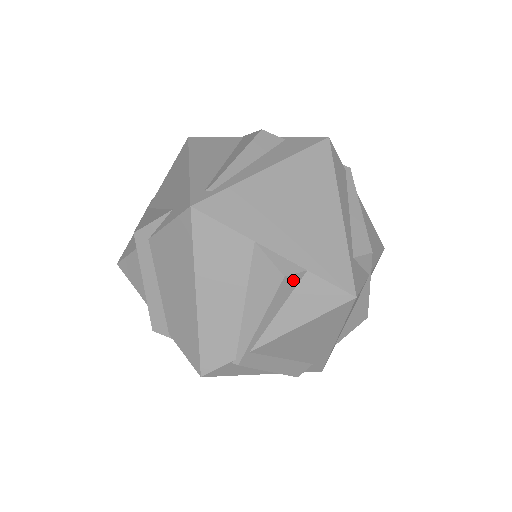
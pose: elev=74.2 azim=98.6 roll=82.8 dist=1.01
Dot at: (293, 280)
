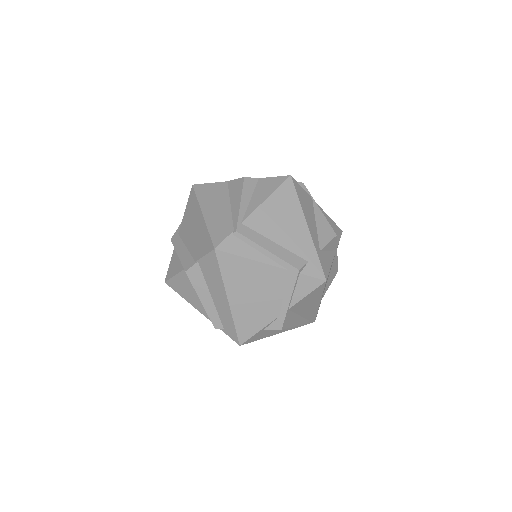
Dot at: (252, 181)
